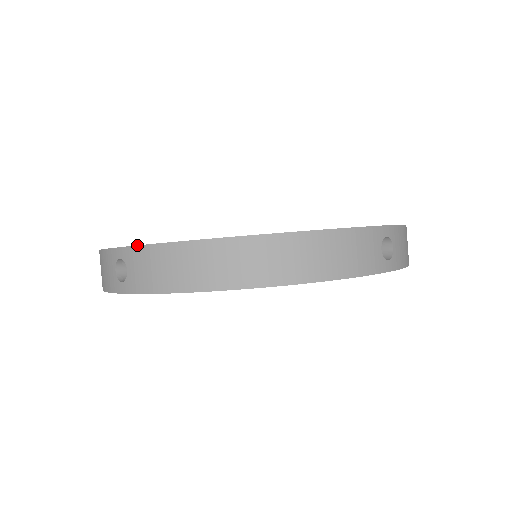
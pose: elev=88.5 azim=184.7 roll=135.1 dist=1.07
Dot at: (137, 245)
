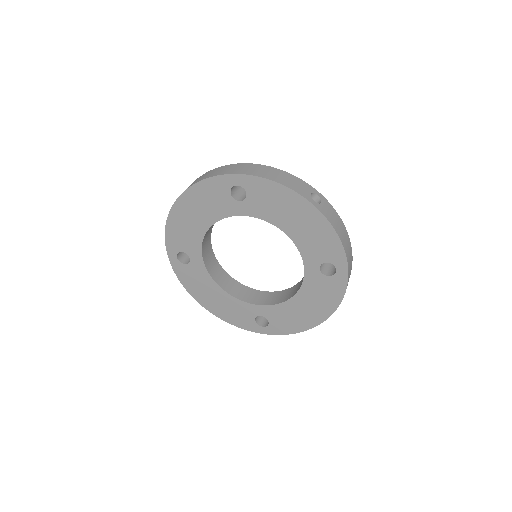
Dot at: occluded
